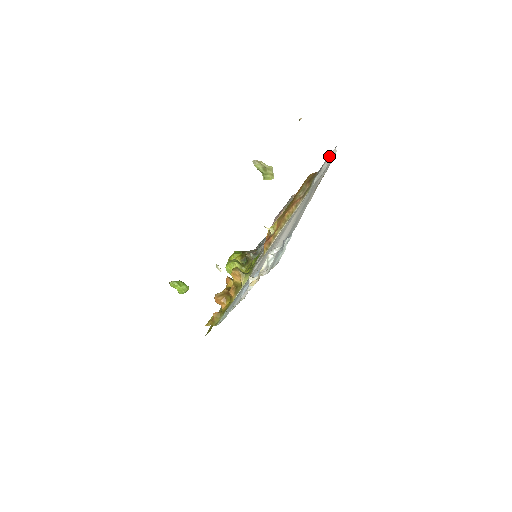
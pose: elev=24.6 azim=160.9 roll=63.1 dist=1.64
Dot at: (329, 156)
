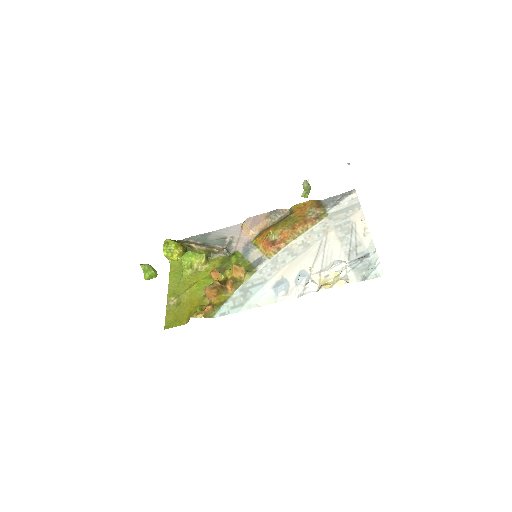
Dot at: (348, 196)
